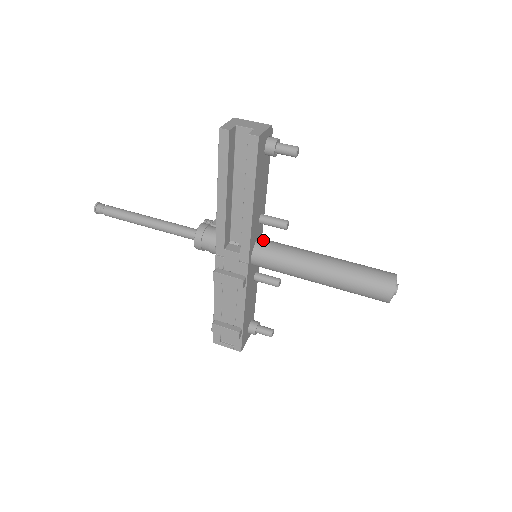
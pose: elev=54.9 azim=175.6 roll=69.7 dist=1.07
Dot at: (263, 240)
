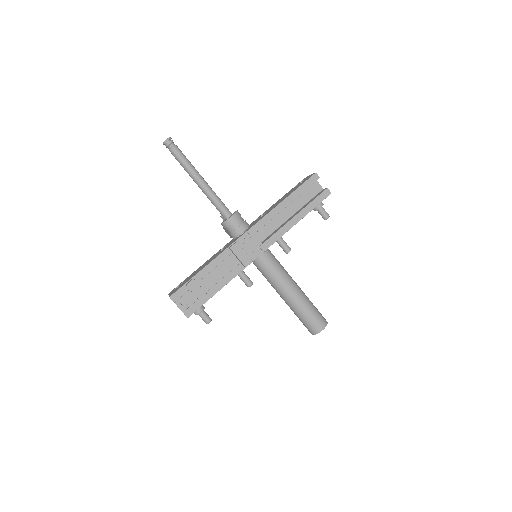
Dot at: occluded
